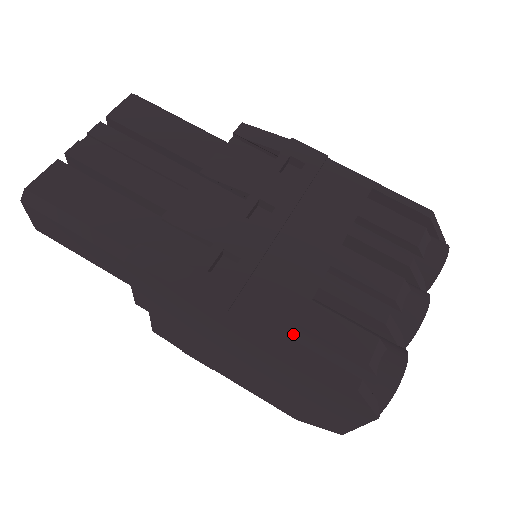
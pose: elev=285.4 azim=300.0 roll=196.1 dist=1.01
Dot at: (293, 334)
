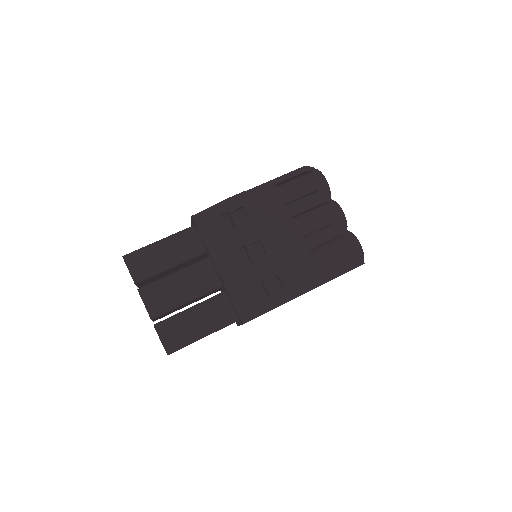
Dot at: occluded
